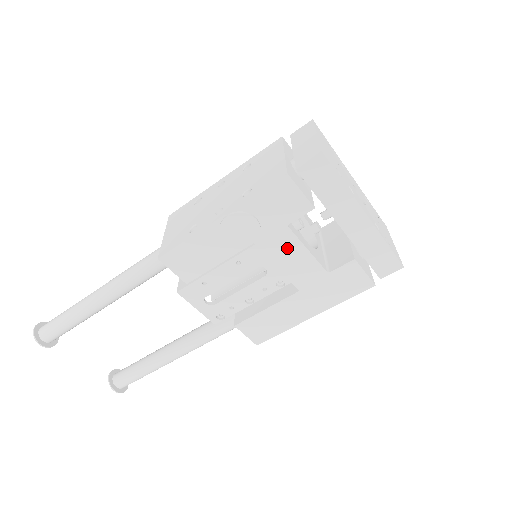
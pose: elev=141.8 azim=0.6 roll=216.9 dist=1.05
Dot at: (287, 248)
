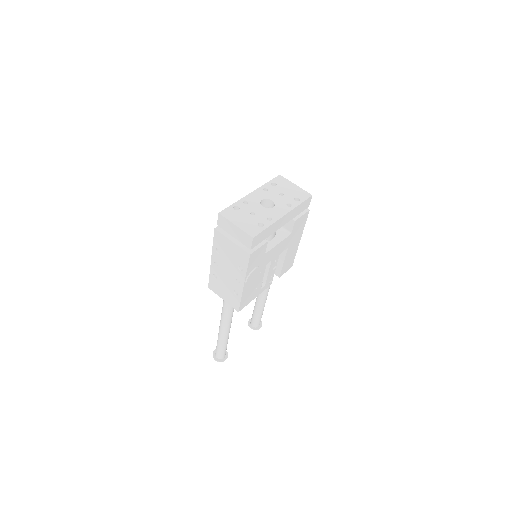
Dot at: (271, 254)
